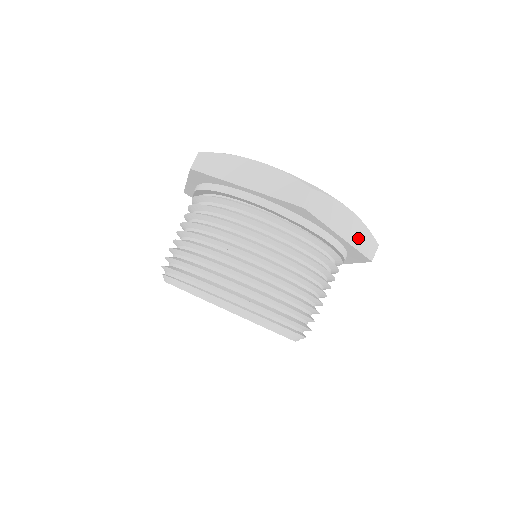
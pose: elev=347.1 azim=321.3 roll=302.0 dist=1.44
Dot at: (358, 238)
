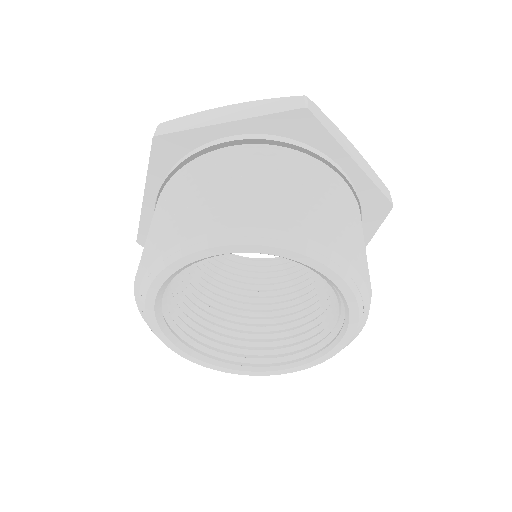
Dot at: (369, 172)
